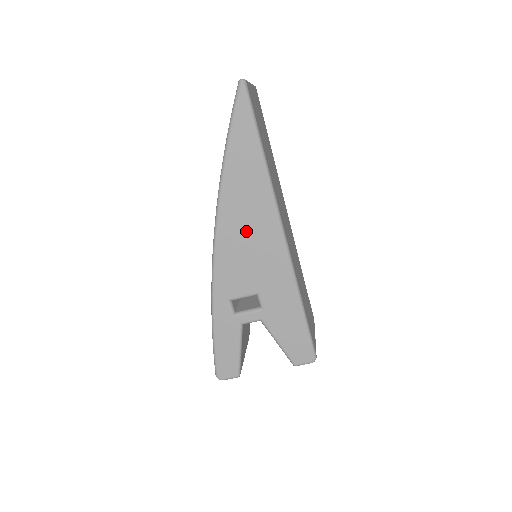
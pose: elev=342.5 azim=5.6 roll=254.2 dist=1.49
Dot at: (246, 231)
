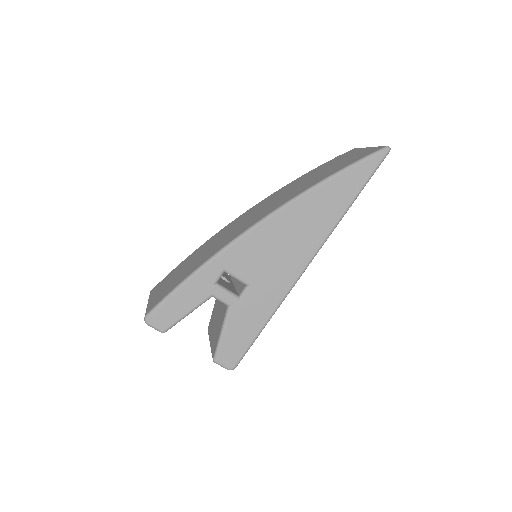
Dot at: (290, 236)
